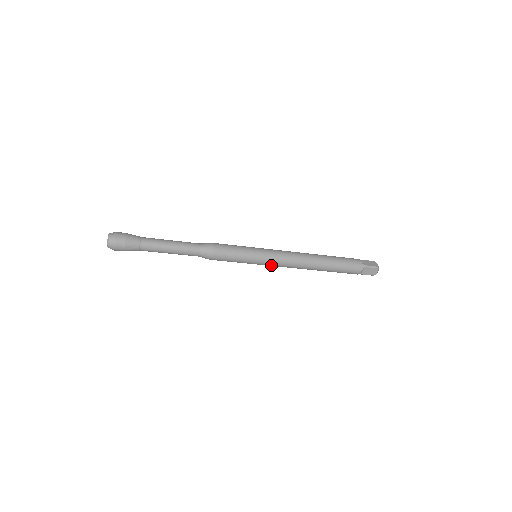
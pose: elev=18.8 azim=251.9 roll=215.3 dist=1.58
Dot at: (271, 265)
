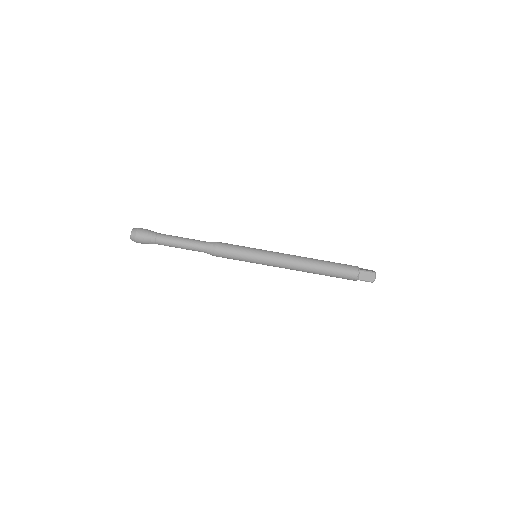
Dot at: (269, 263)
